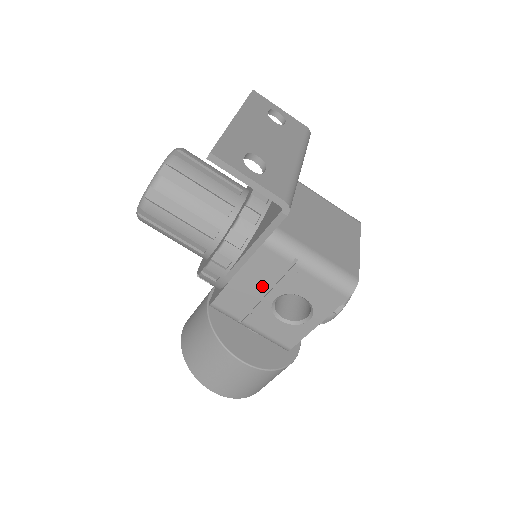
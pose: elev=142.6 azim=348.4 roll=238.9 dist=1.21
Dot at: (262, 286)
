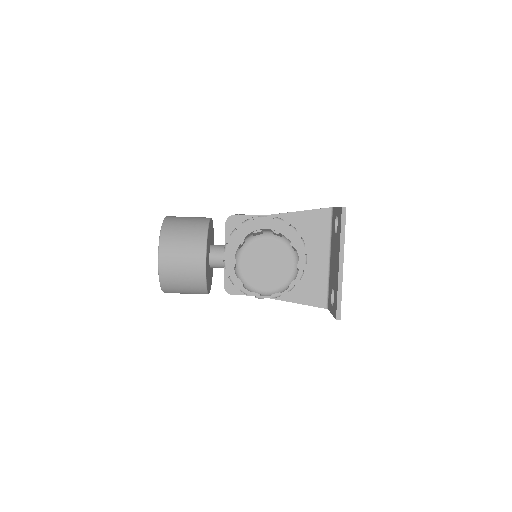
Dot at: occluded
